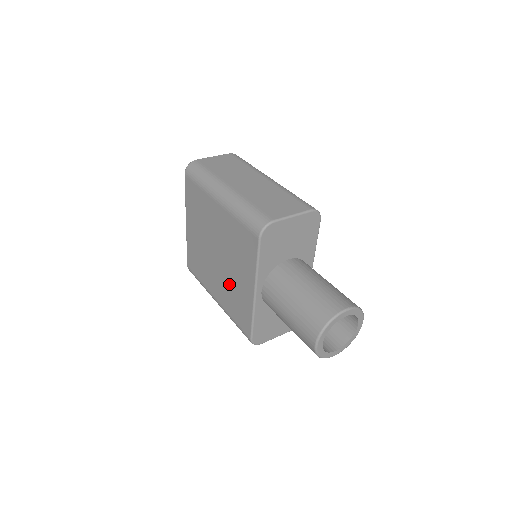
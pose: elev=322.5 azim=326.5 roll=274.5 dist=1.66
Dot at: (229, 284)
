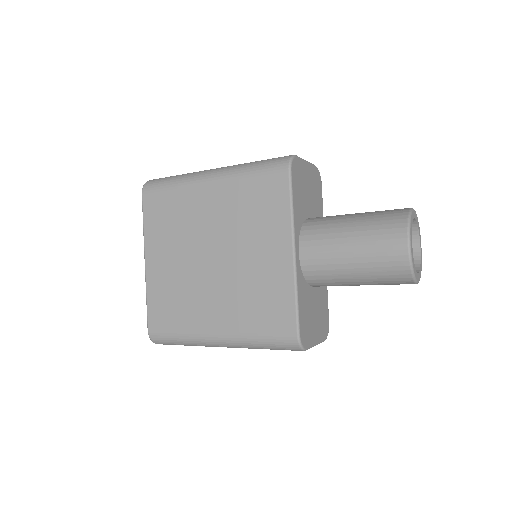
Dot at: (242, 281)
